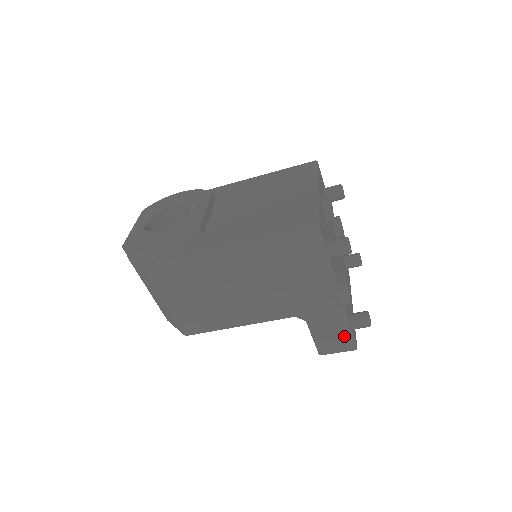
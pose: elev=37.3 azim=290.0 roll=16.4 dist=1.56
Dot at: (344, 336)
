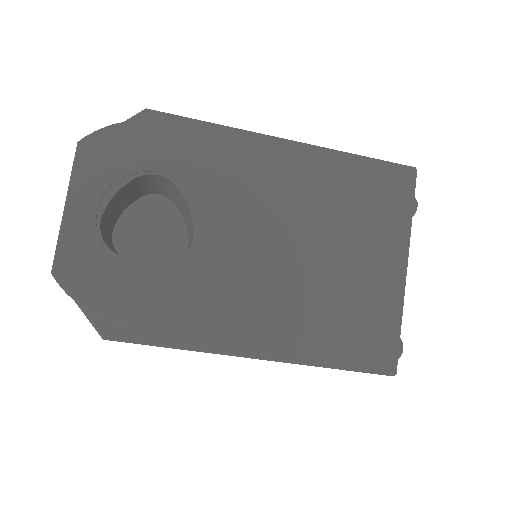
Dot at: occluded
